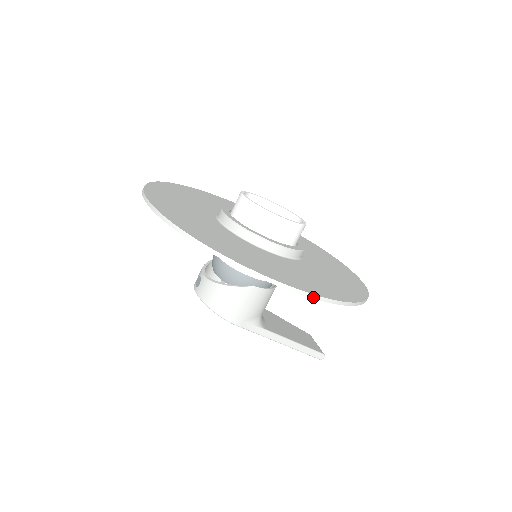
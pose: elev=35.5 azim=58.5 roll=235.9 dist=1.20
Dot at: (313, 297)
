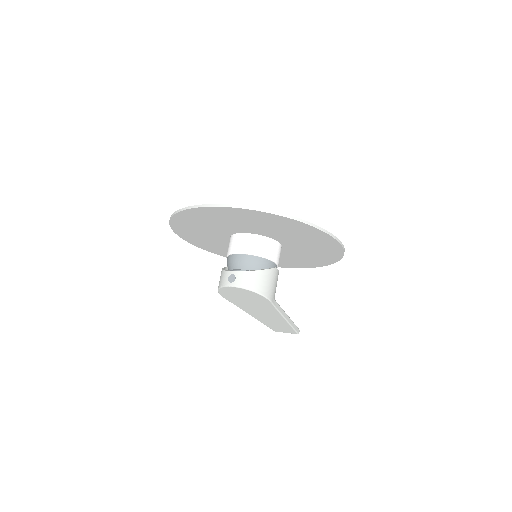
Dot at: (340, 243)
